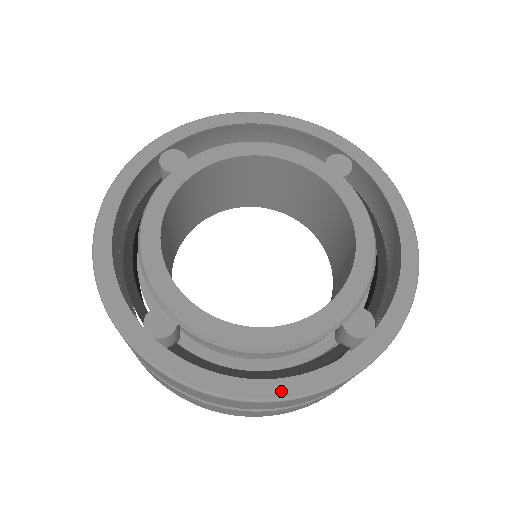
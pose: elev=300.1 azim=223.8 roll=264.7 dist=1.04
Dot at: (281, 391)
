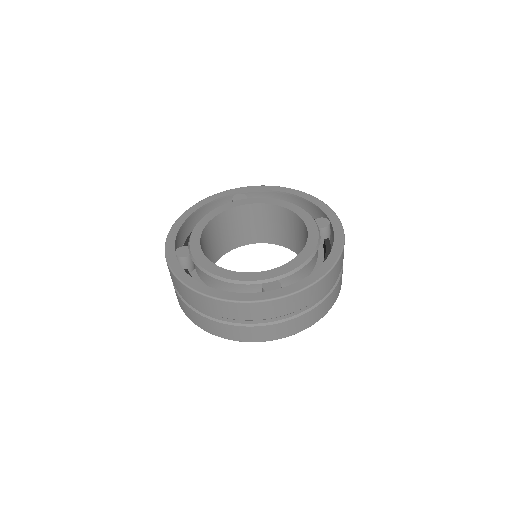
Dot at: (210, 293)
